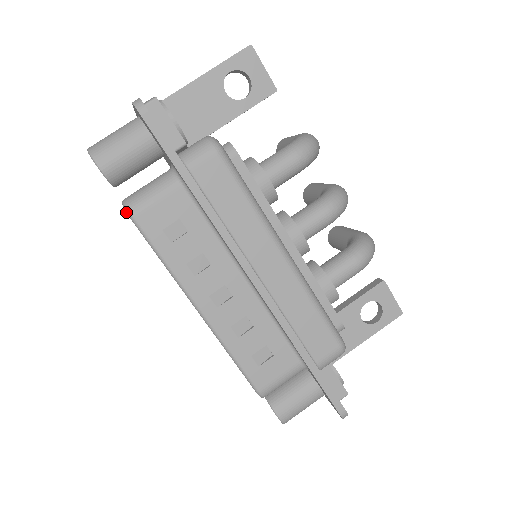
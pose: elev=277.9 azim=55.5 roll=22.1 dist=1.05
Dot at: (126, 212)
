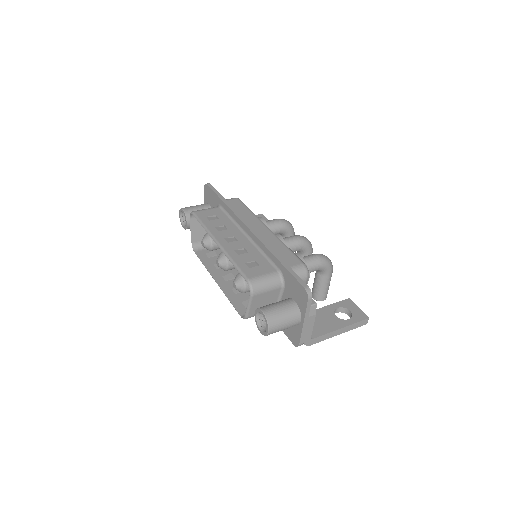
Dot at: (191, 213)
